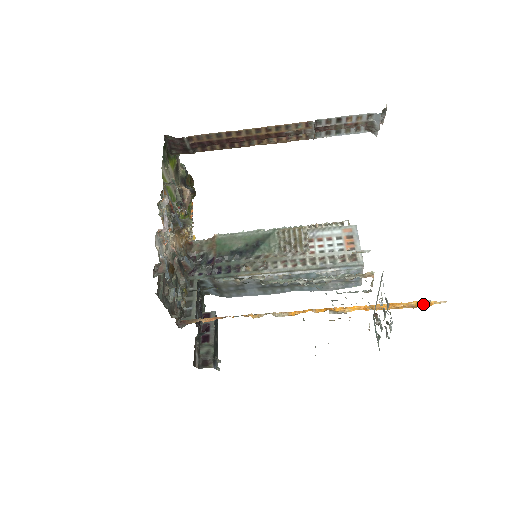
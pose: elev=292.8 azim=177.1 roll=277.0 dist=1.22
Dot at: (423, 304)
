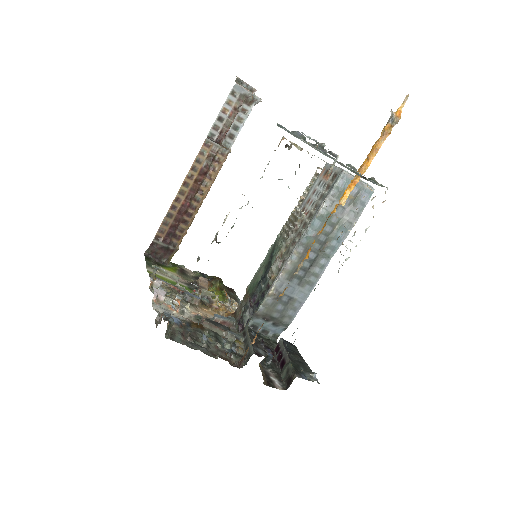
Dot at: (390, 120)
